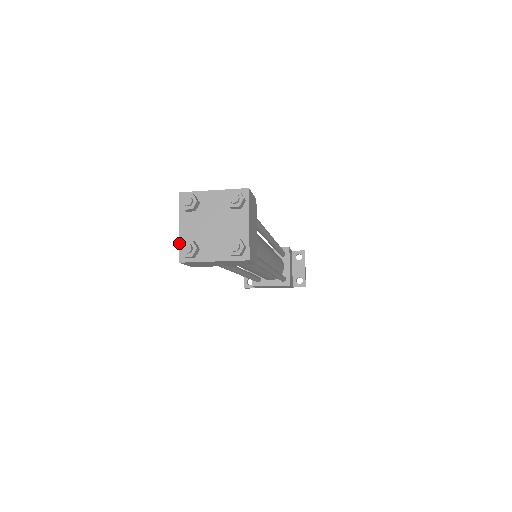
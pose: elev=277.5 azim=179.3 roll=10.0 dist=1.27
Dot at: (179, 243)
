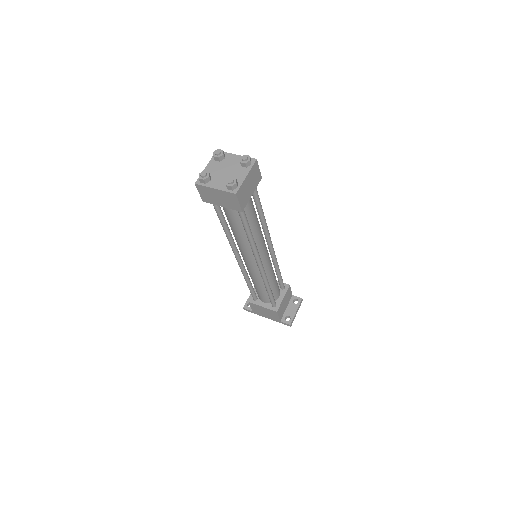
Dot at: occluded
